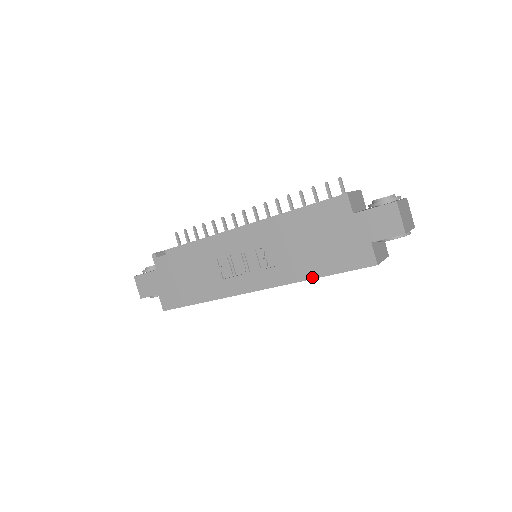
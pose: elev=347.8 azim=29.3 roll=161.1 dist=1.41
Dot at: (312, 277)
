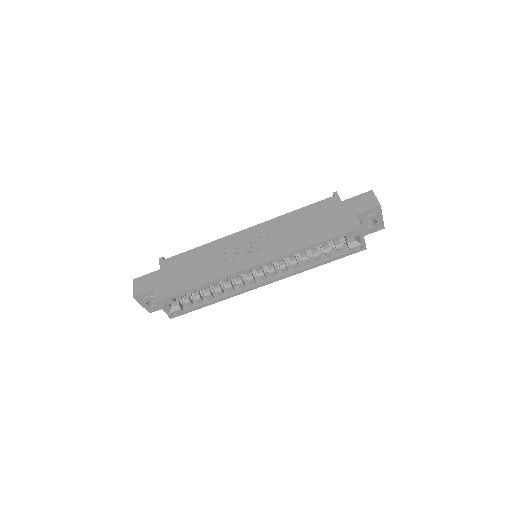
Dot at: (308, 245)
